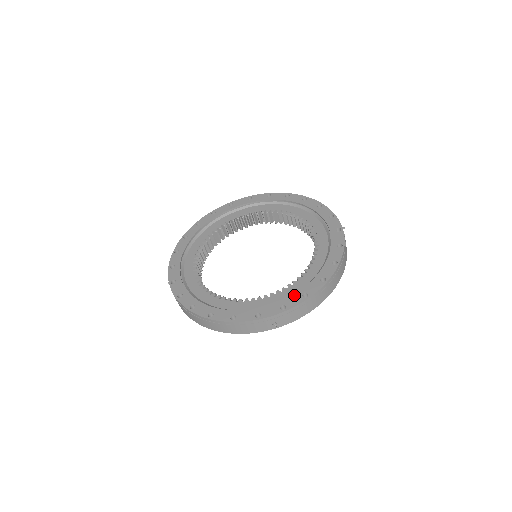
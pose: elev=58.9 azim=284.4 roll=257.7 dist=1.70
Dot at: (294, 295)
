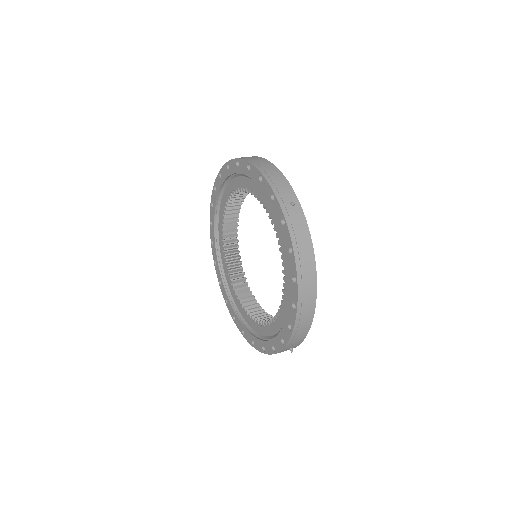
Dot at: (283, 327)
